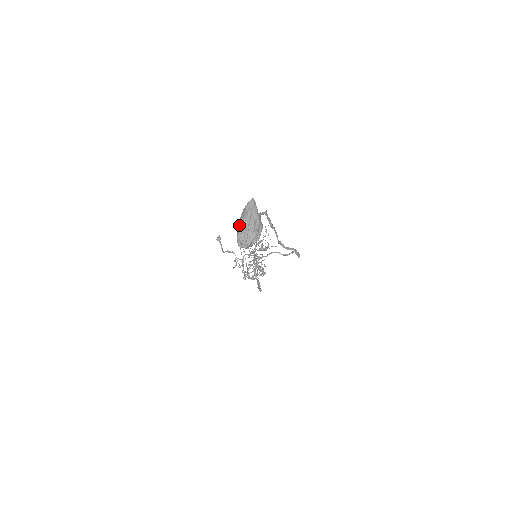
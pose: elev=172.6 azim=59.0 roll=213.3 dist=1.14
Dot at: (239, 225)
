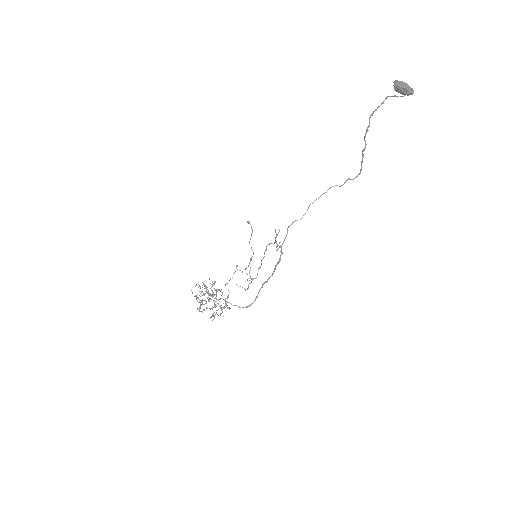
Dot at: (404, 84)
